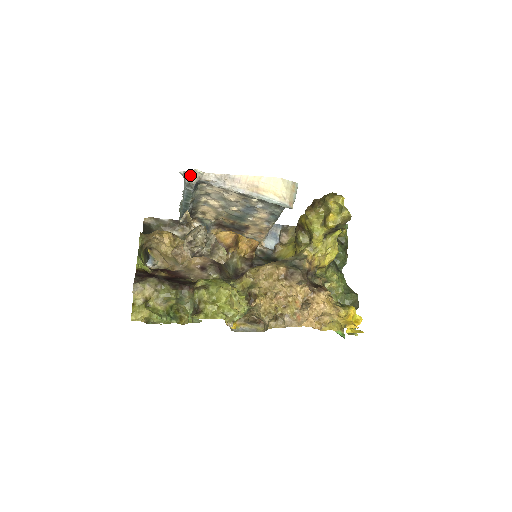
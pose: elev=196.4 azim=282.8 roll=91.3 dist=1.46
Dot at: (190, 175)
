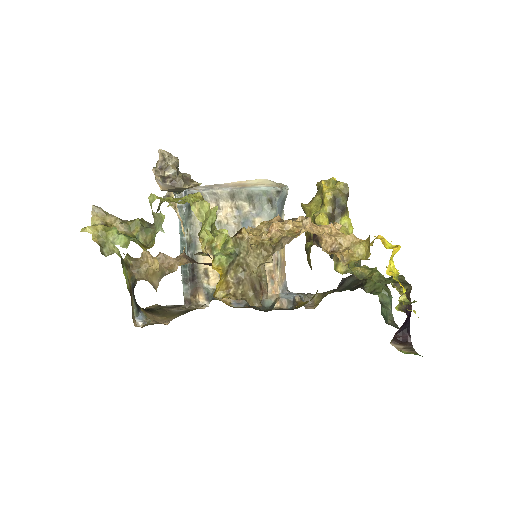
Dot at: occluded
